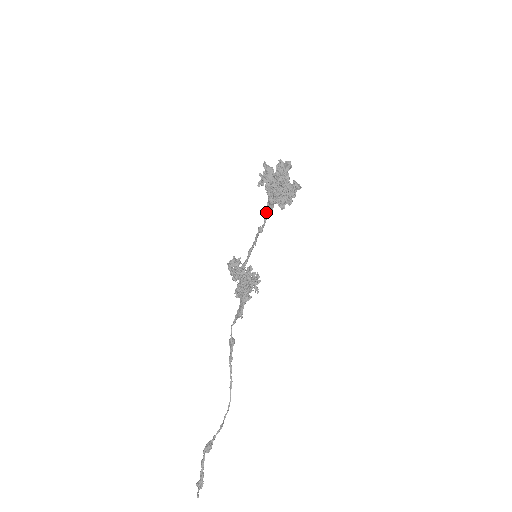
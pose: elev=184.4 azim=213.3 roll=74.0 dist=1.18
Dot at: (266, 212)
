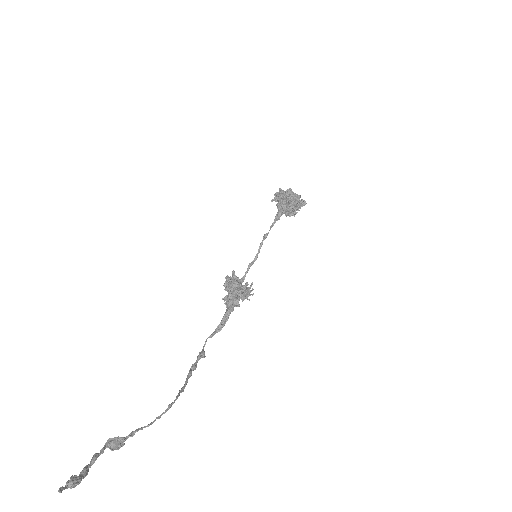
Dot at: (274, 221)
